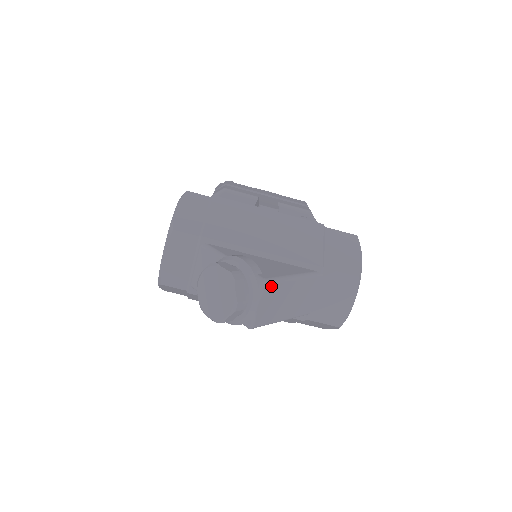
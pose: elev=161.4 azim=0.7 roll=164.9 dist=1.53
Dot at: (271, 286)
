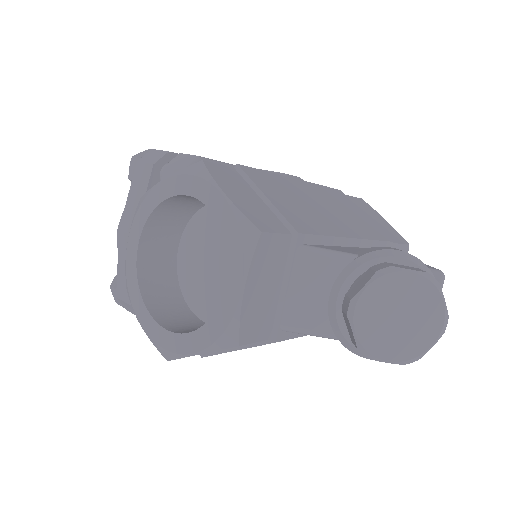
Dot at: occluded
